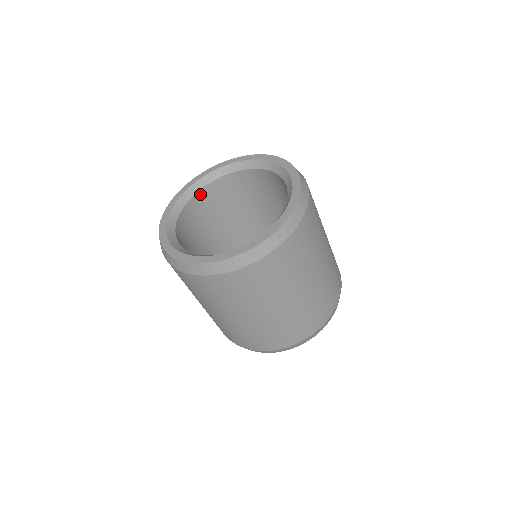
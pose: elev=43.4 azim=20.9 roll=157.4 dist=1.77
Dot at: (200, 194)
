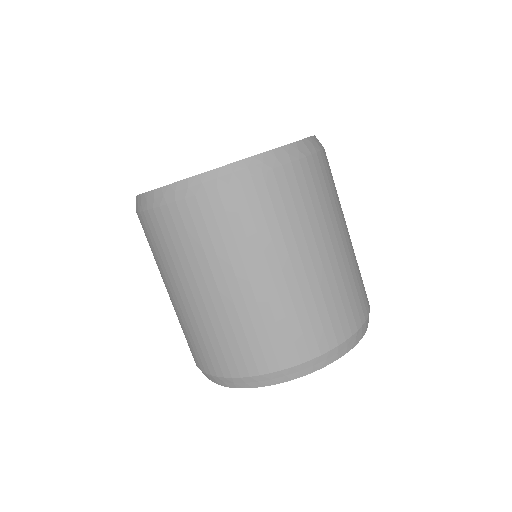
Dot at: occluded
